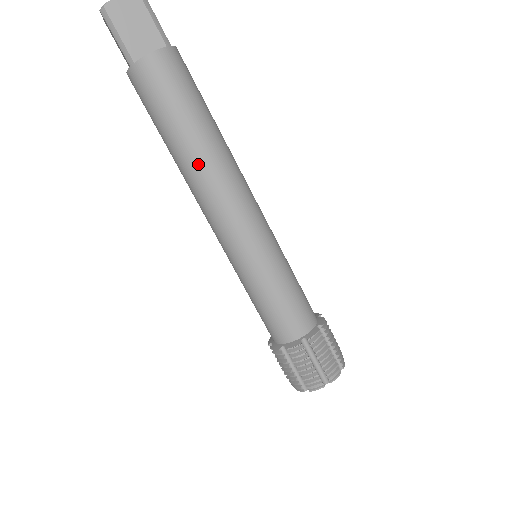
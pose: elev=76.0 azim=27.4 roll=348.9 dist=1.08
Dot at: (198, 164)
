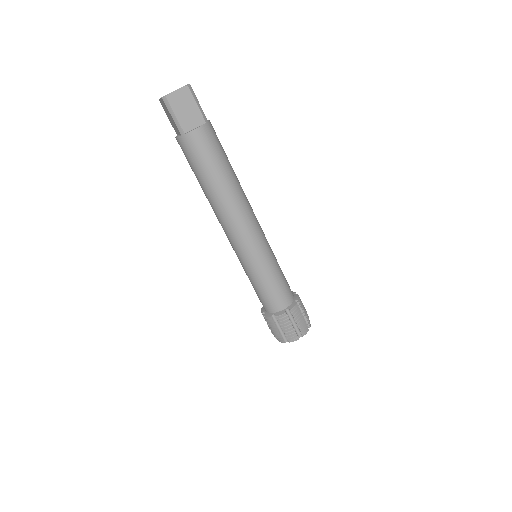
Dot at: (224, 200)
